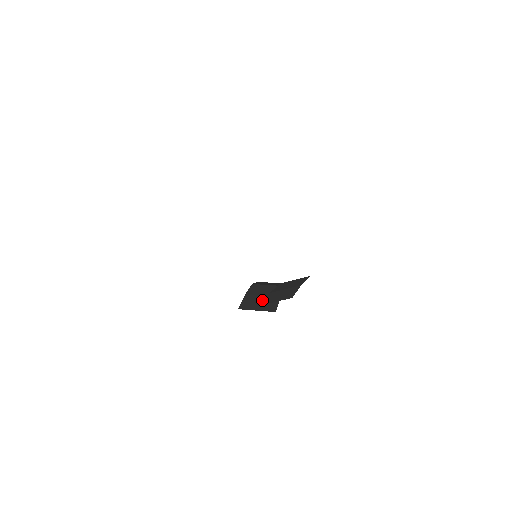
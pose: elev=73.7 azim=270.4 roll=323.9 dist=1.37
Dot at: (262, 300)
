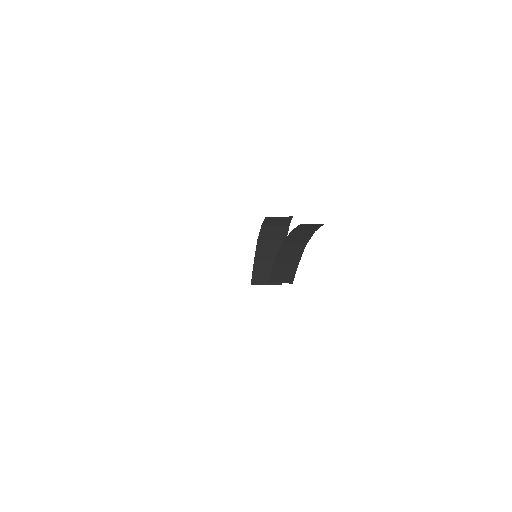
Dot at: (269, 269)
